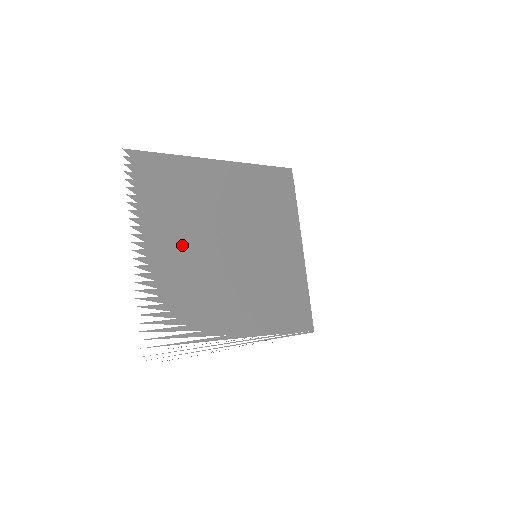
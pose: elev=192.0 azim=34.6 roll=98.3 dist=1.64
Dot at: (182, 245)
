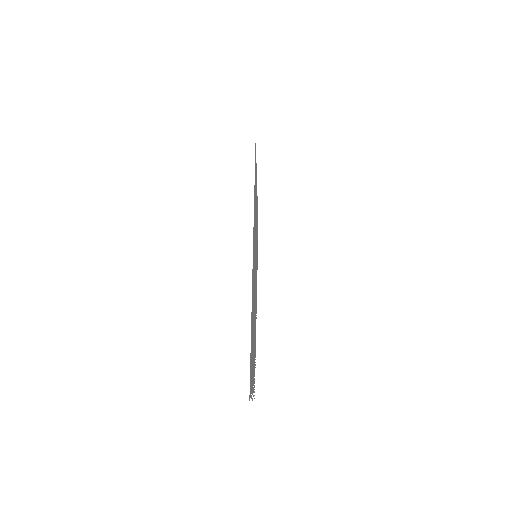
Dot at: occluded
